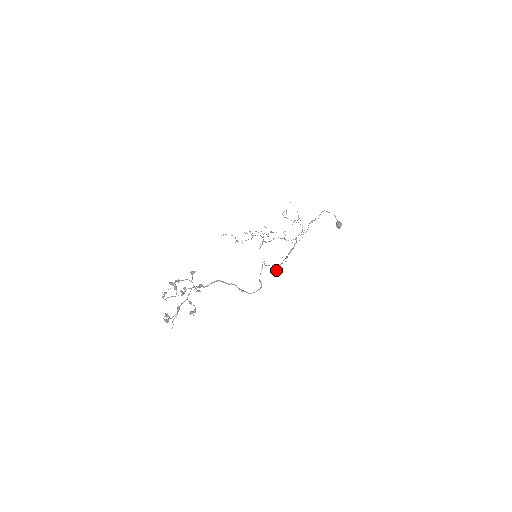
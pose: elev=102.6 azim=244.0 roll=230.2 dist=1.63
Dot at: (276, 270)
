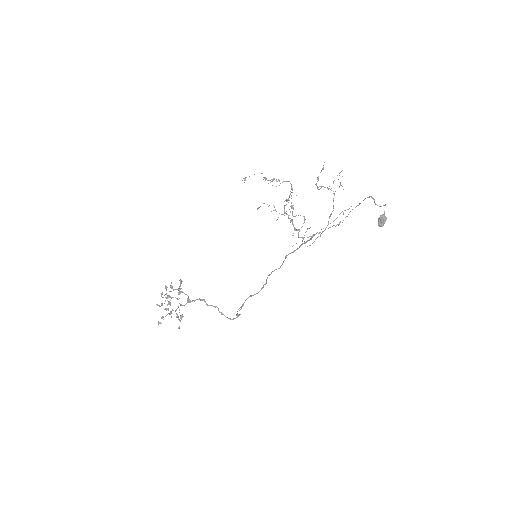
Dot at: occluded
